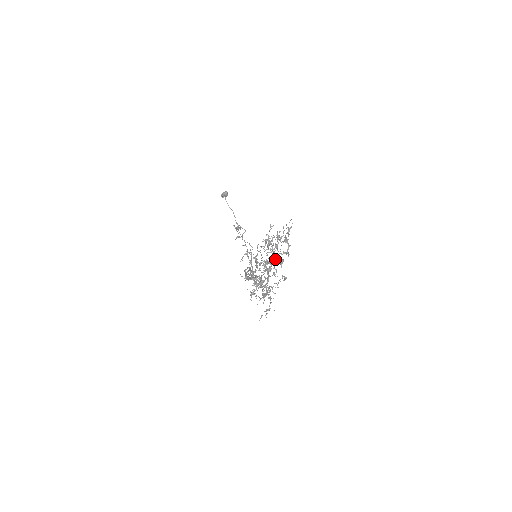
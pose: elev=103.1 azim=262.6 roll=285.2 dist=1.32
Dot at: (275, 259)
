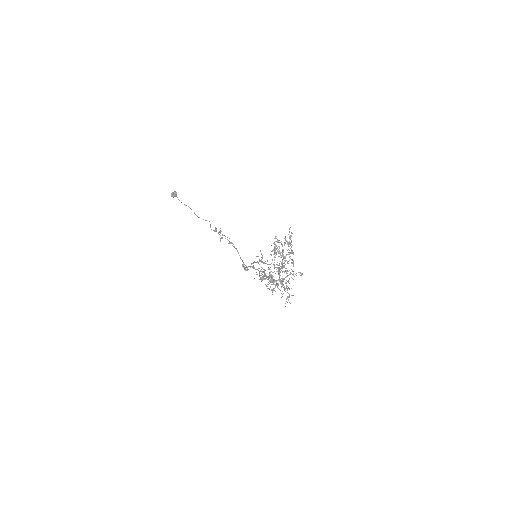
Dot at: occluded
